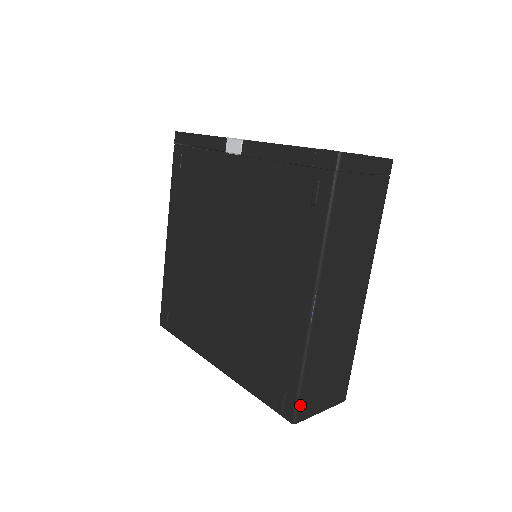
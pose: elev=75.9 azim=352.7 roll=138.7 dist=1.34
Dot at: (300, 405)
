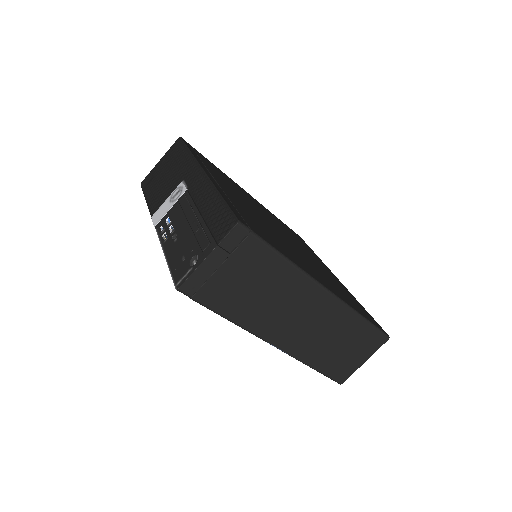
Dot at: (334, 377)
